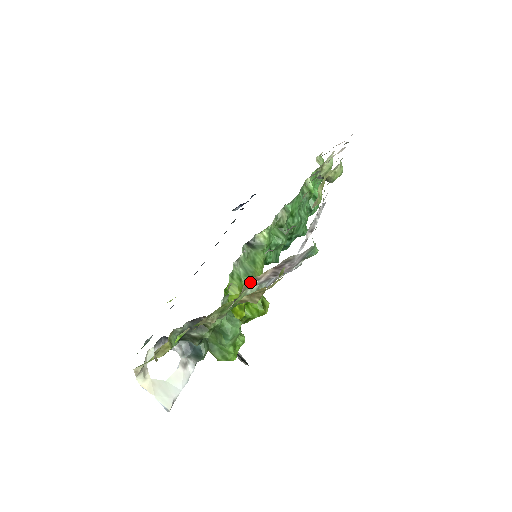
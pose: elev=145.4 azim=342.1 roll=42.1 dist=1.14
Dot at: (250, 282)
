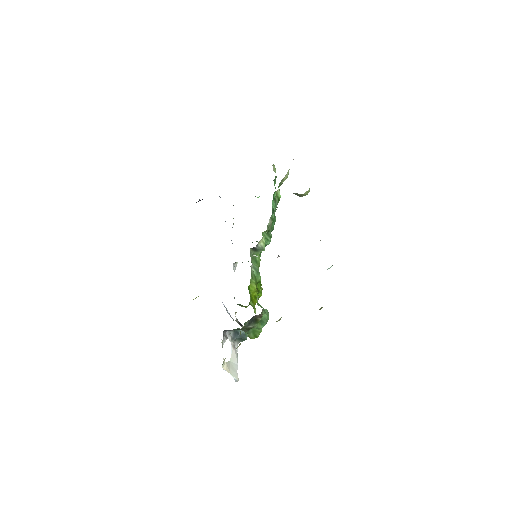
Dot at: occluded
